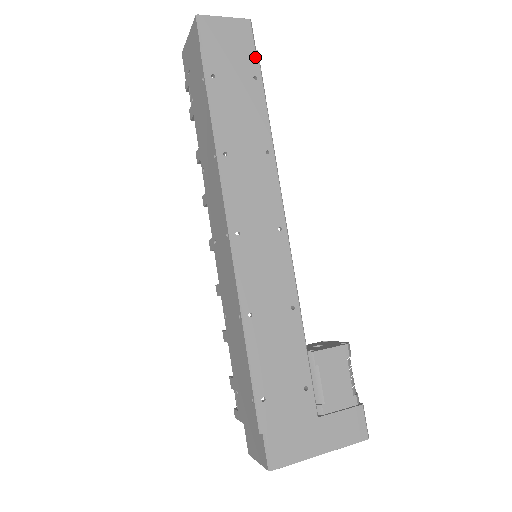
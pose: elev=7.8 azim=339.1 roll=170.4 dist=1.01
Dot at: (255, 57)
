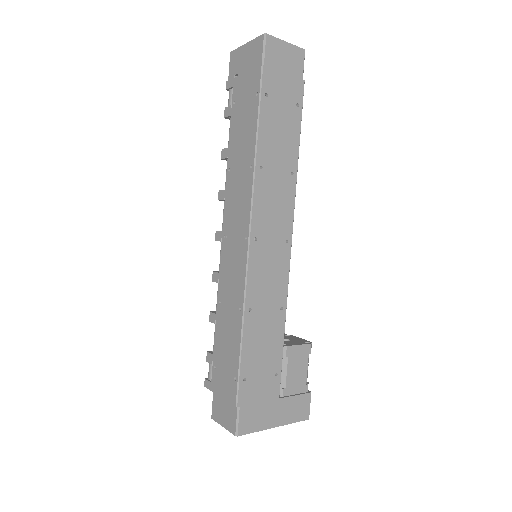
Dot at: (301, 86)
